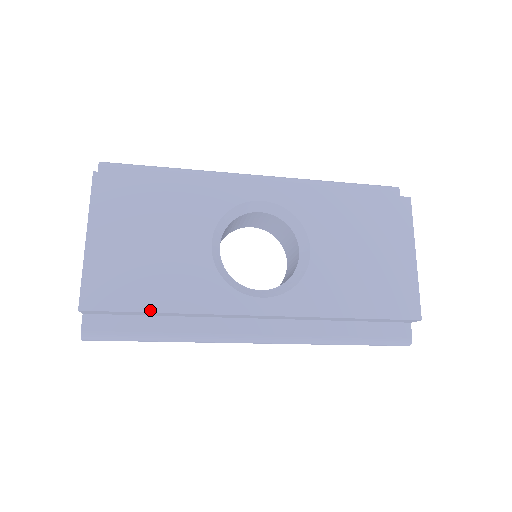
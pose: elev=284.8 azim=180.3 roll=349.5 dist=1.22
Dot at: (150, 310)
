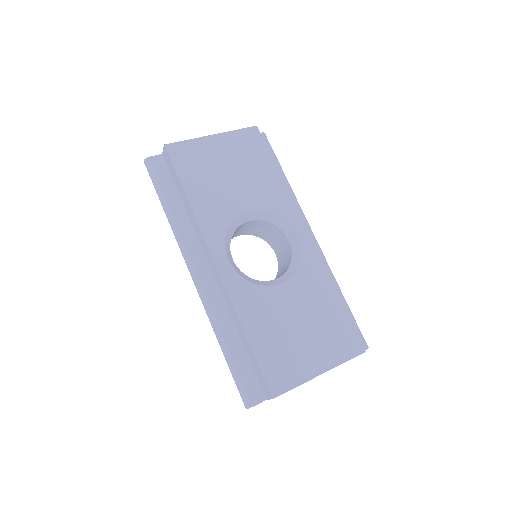
Dot at: (184, 187)
